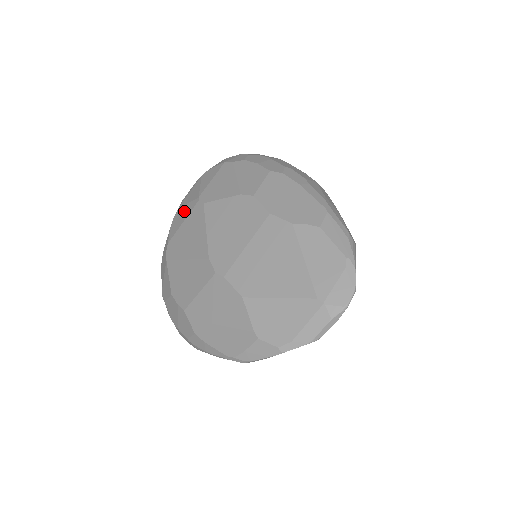
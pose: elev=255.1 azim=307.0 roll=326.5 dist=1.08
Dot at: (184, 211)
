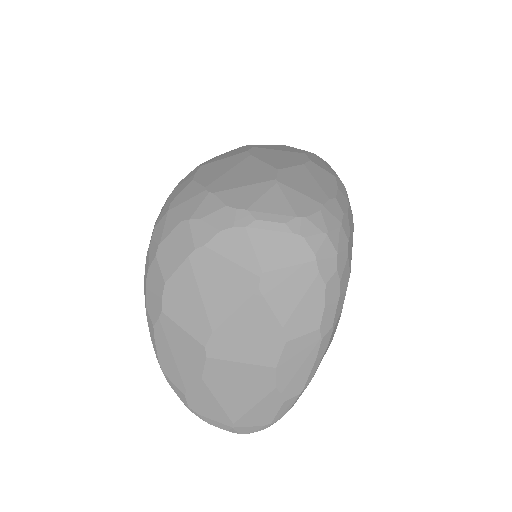
Dot at: (244, 251)
